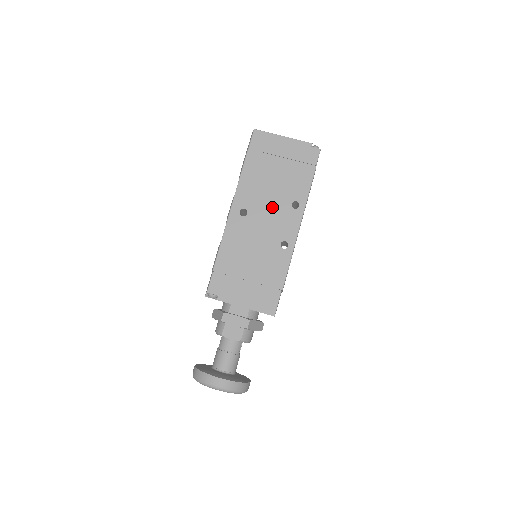
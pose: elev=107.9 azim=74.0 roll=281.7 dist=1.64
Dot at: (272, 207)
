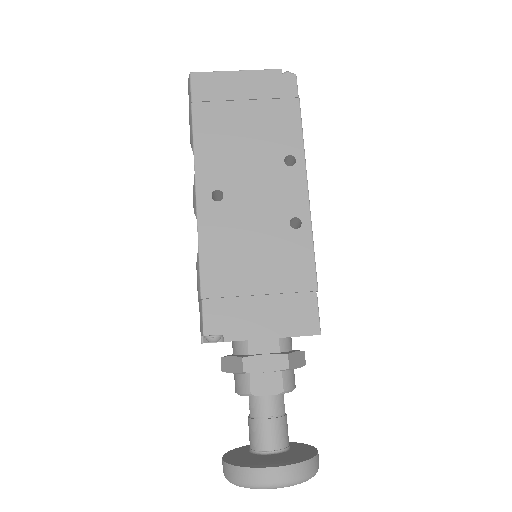
Dot at: (257, 174)
